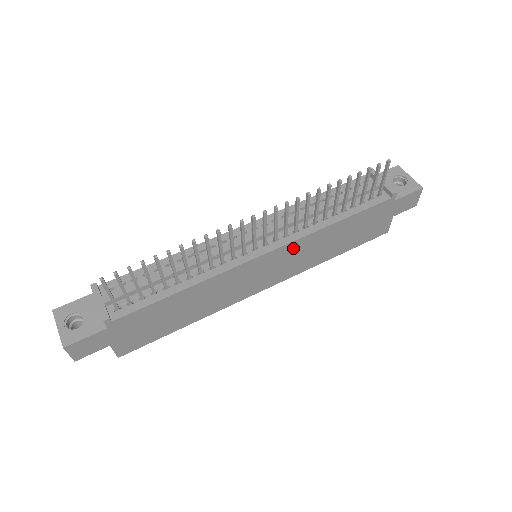
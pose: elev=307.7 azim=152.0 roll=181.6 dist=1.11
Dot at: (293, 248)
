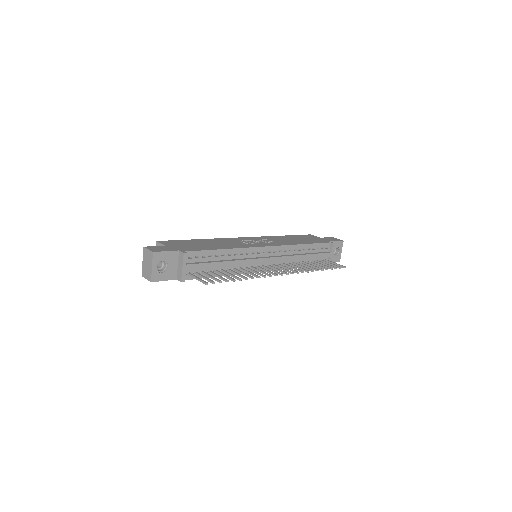
Dot at: occluded
